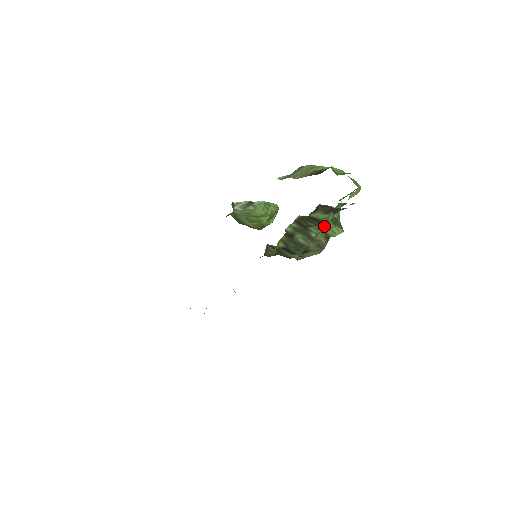
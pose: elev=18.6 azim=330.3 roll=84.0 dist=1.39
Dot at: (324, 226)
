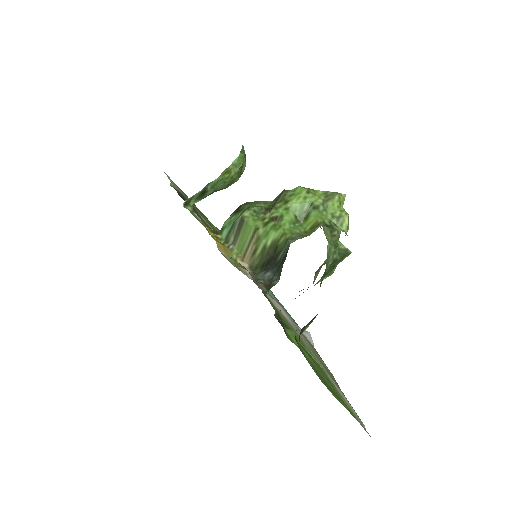
Dot at: occluded
